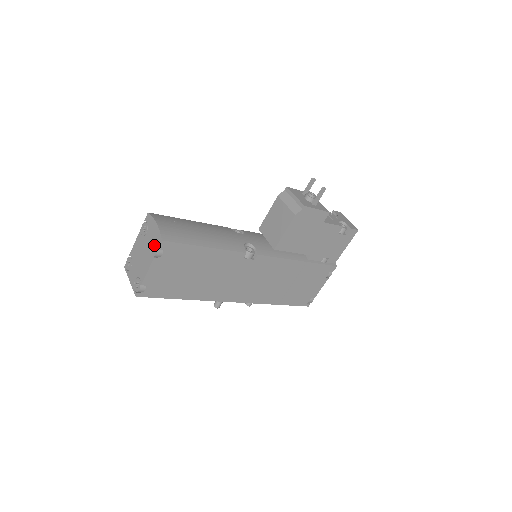
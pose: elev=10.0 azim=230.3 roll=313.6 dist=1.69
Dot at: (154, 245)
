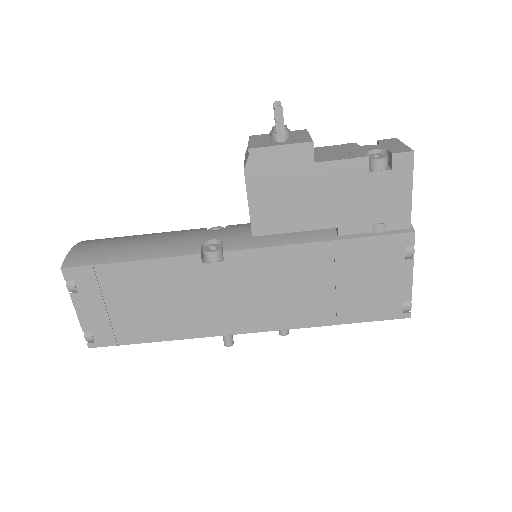
Dot at: occluded
